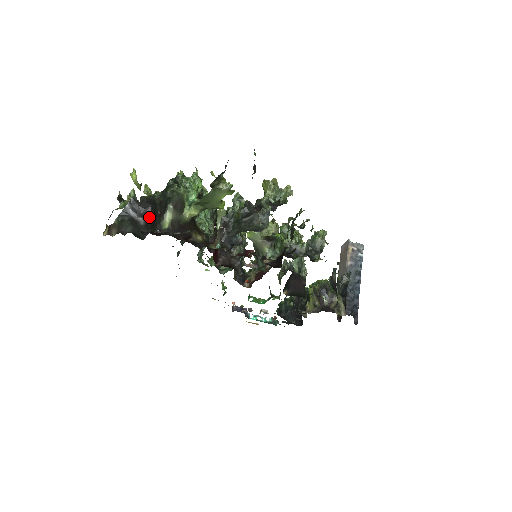
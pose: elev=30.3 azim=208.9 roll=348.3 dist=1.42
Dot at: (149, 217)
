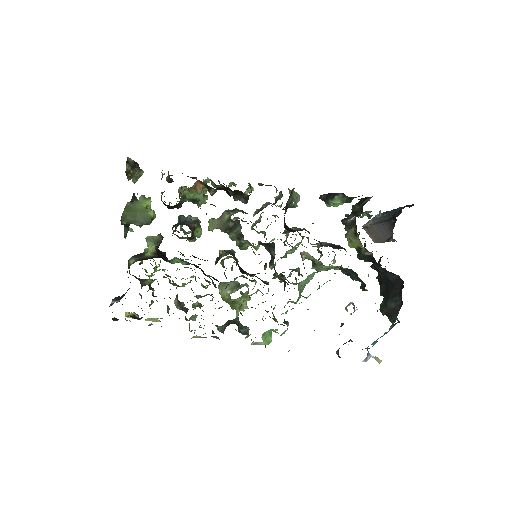
Dot at: occluded
